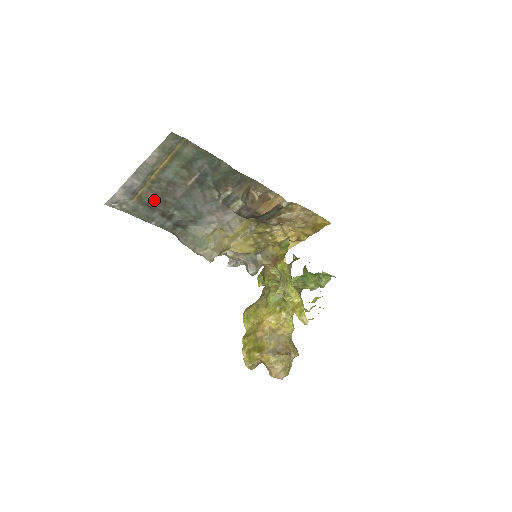
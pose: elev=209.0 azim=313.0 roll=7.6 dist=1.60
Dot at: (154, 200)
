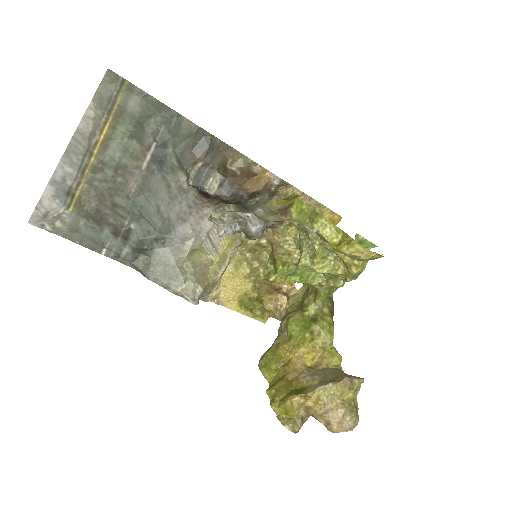
Dot at: (99, 205)
